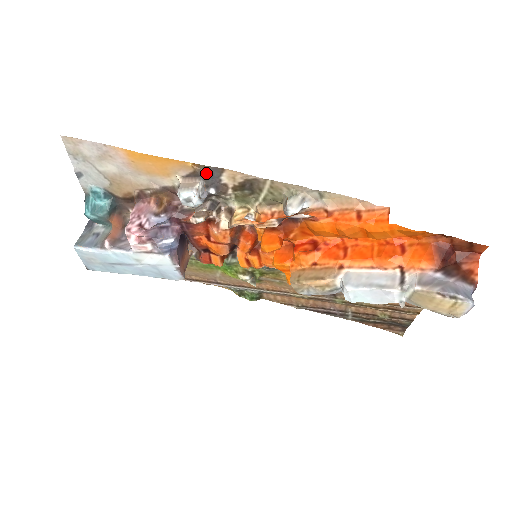
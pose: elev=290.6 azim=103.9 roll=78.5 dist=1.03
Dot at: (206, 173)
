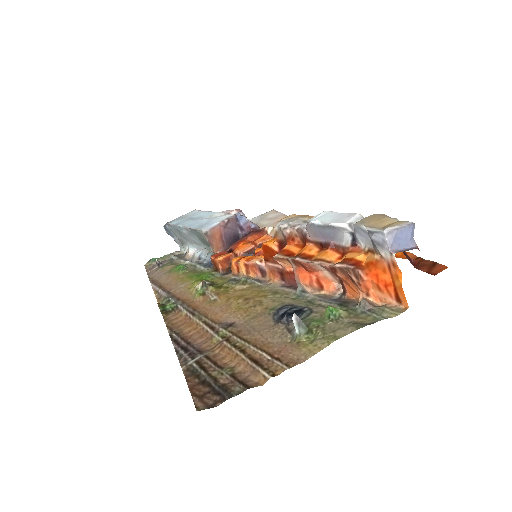
Dot at: occluded
